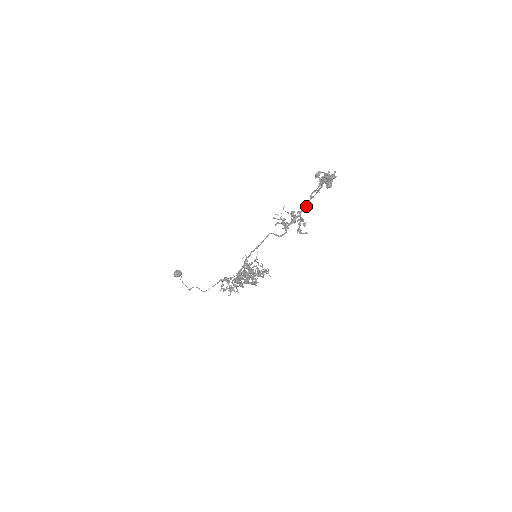
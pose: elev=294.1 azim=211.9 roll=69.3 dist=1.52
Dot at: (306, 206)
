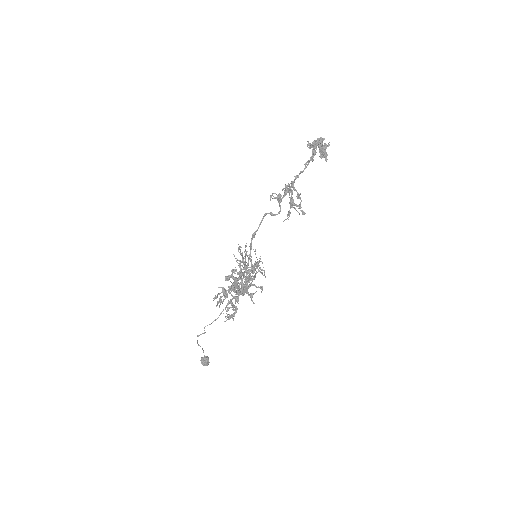
Dot at: (299, 174)
